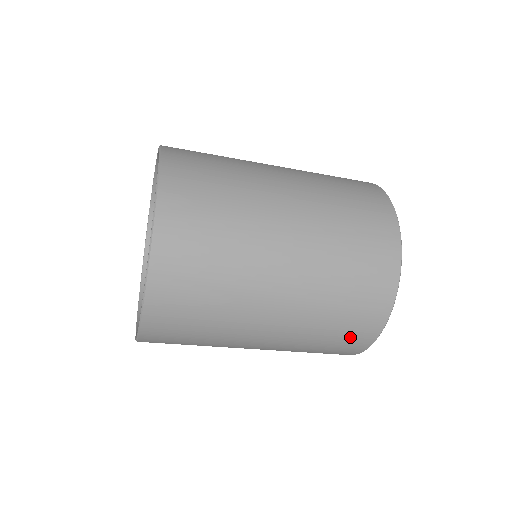
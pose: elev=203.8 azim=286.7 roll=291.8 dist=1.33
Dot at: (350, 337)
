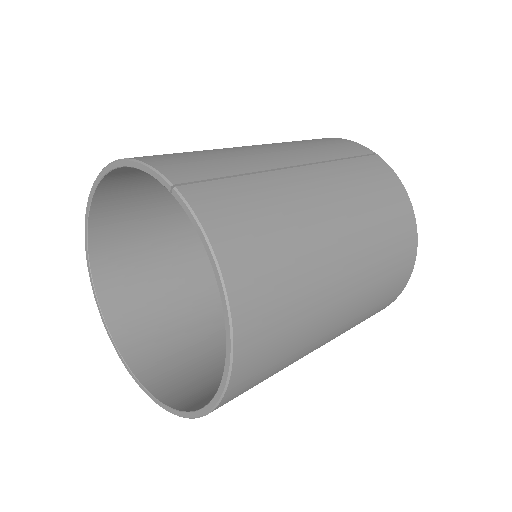
Dot at: occluded
